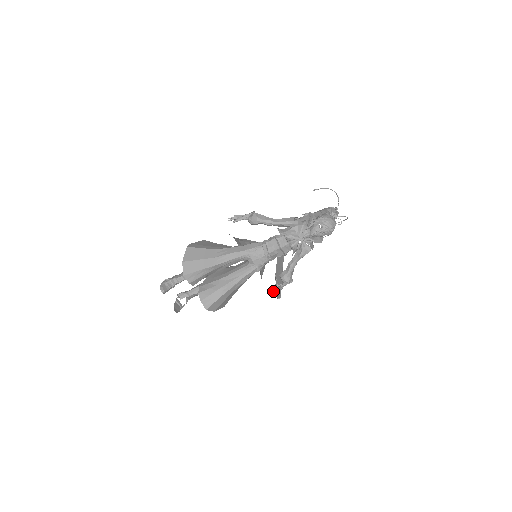
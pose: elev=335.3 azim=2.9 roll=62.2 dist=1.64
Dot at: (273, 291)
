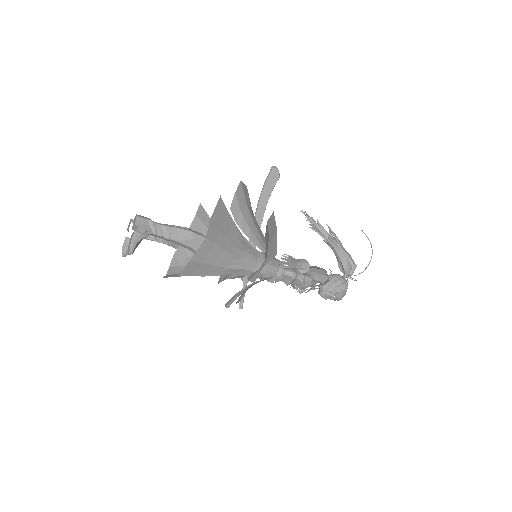
Dot at: occluded
